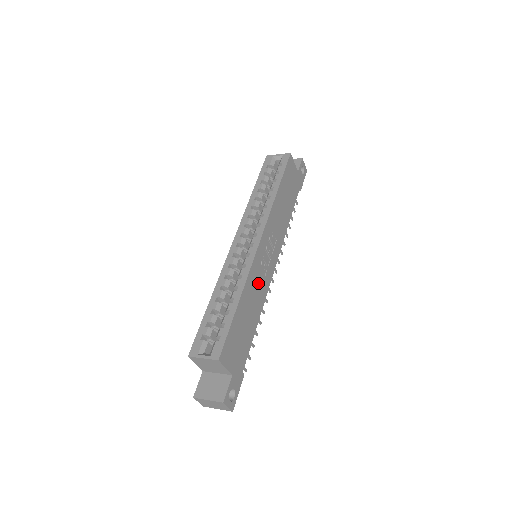
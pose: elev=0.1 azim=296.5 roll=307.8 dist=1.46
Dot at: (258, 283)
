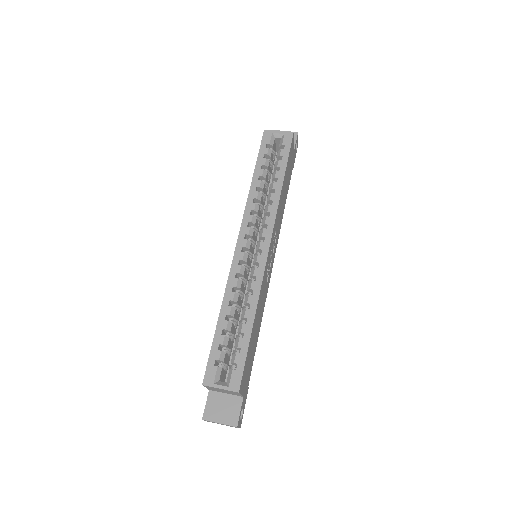
Dot at: (263, 292)
